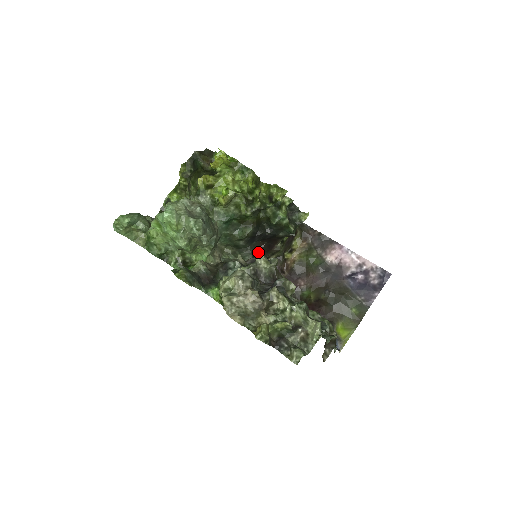
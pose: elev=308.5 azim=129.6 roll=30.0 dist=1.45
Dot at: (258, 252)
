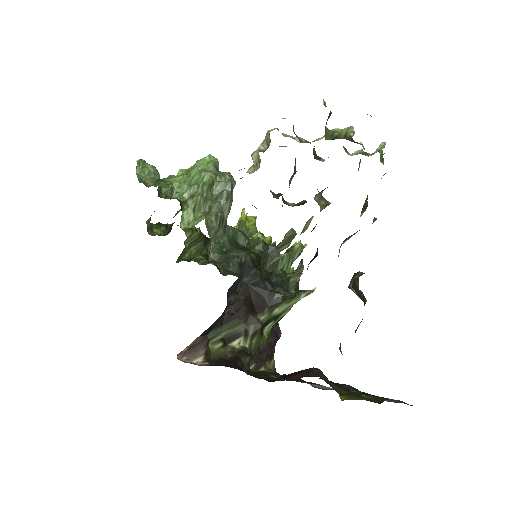
Dot at: (239, 297)
